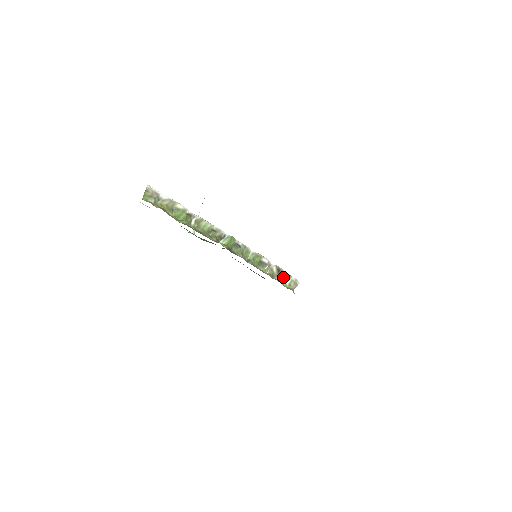
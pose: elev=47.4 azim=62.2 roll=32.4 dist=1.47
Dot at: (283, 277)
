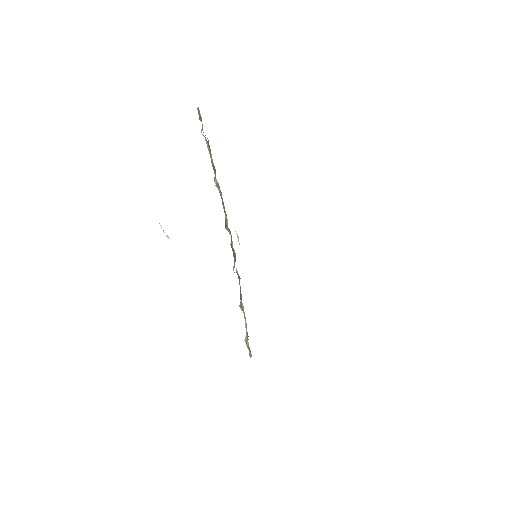
Dot at: (246, 331)
